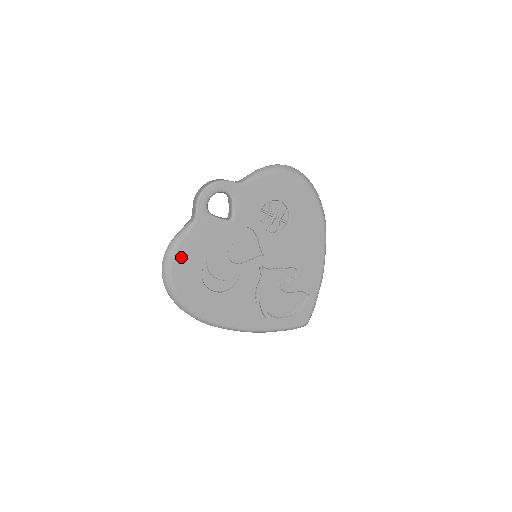
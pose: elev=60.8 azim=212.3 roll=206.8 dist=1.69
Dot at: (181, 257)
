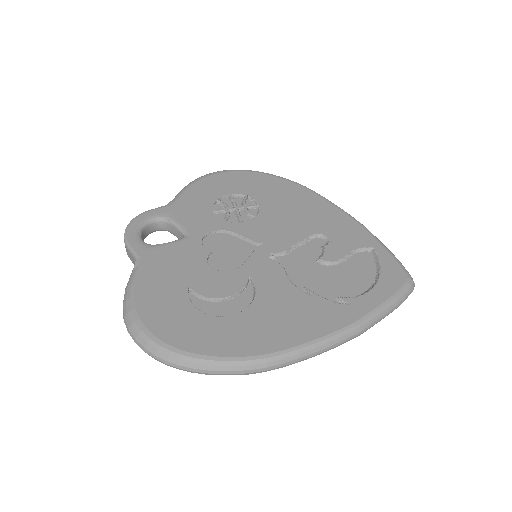
Dot at: (147, 303)
